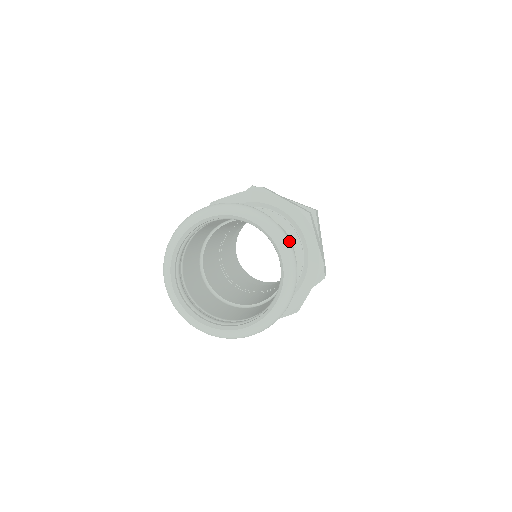
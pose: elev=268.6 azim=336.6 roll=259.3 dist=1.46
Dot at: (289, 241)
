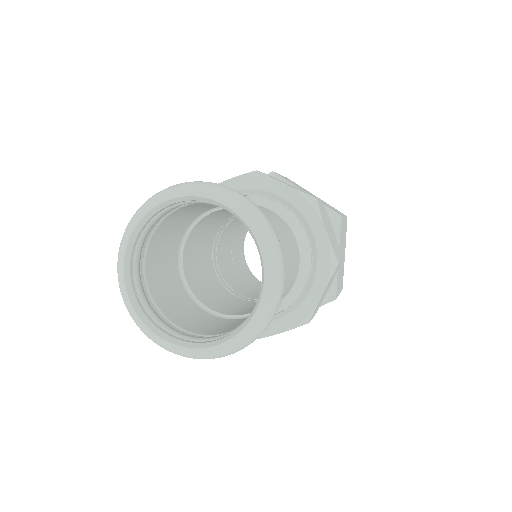
Dot at: (216, 184)
